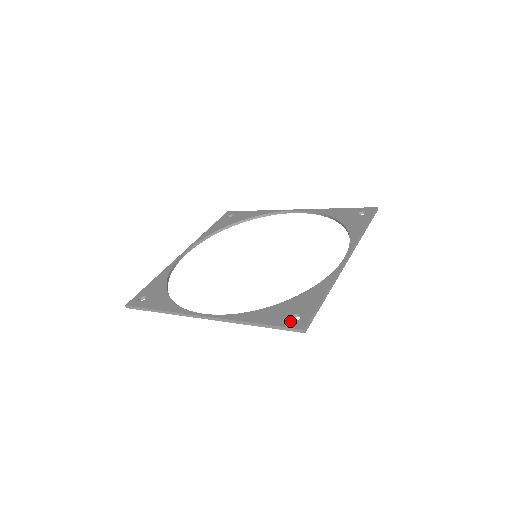
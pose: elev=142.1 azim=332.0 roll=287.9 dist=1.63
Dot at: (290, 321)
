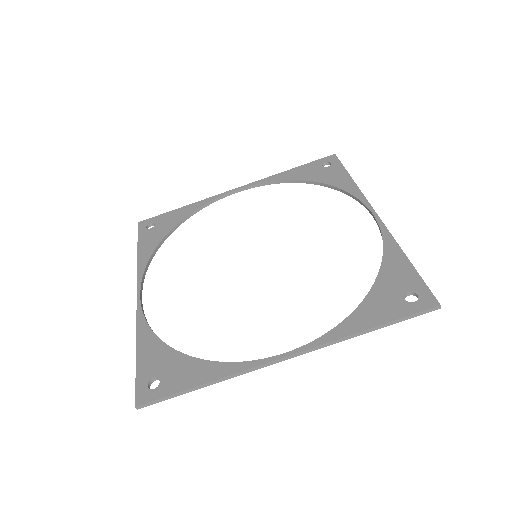
Dot at: (411, 304)
